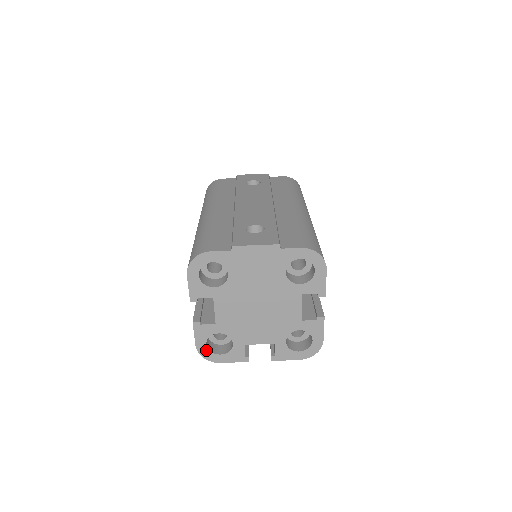
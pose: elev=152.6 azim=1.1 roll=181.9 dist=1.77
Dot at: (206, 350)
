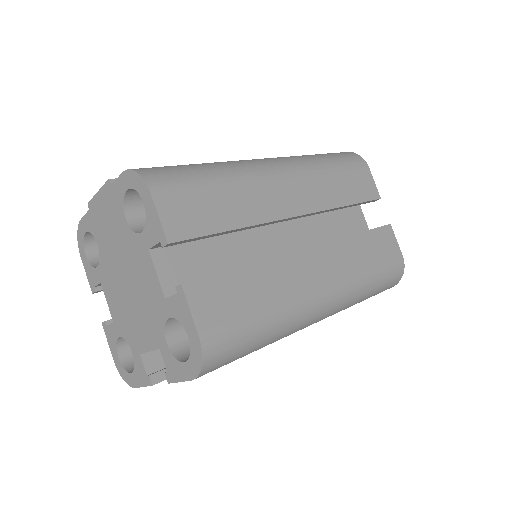
Dot at: (121, 366)
